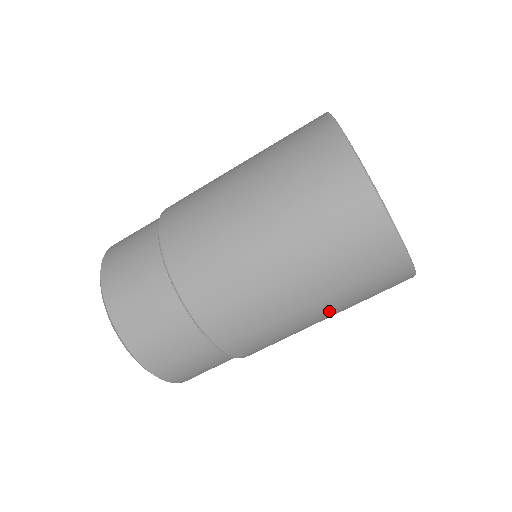
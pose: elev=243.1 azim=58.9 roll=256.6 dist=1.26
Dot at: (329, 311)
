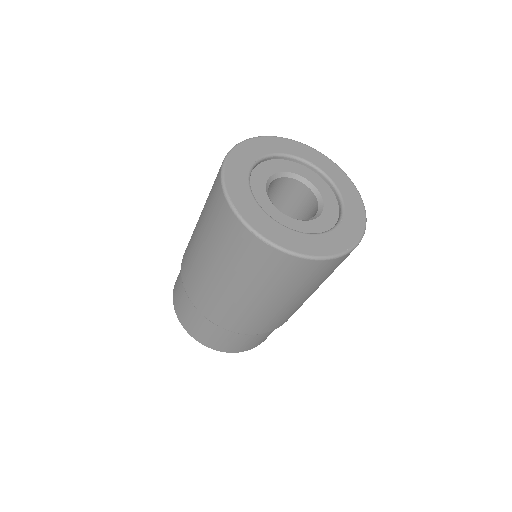
Dot at: (279, 298)
